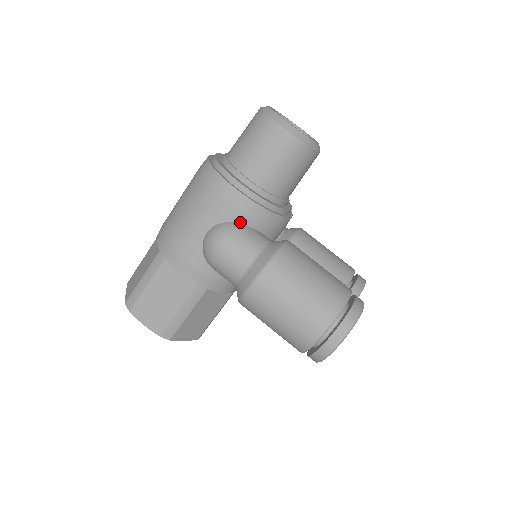
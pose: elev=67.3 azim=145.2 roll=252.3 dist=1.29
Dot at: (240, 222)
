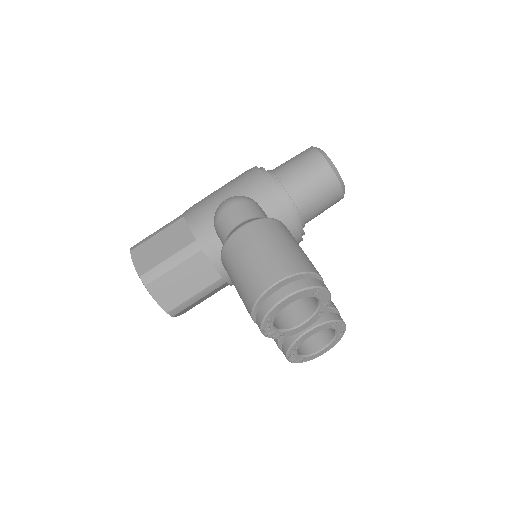
Dot at: (255, 200)
